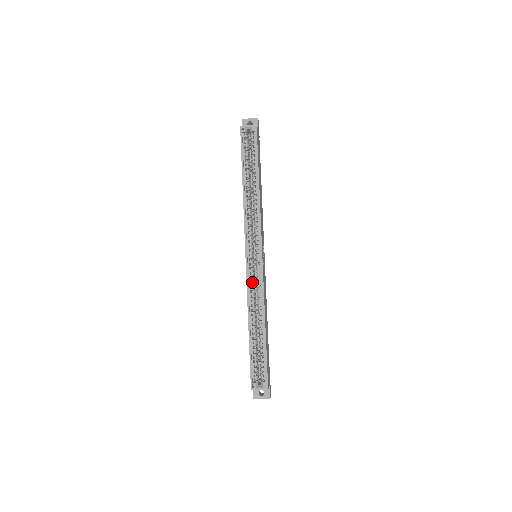
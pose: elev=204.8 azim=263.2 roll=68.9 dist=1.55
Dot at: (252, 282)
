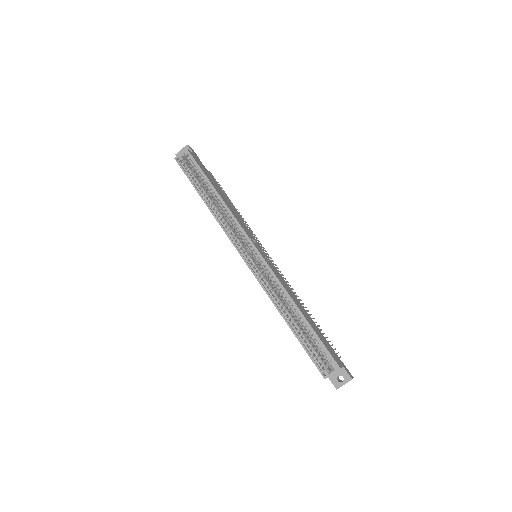
Dot at: occluded
